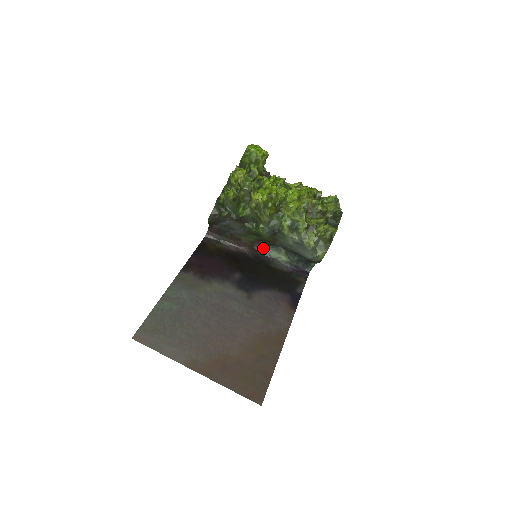
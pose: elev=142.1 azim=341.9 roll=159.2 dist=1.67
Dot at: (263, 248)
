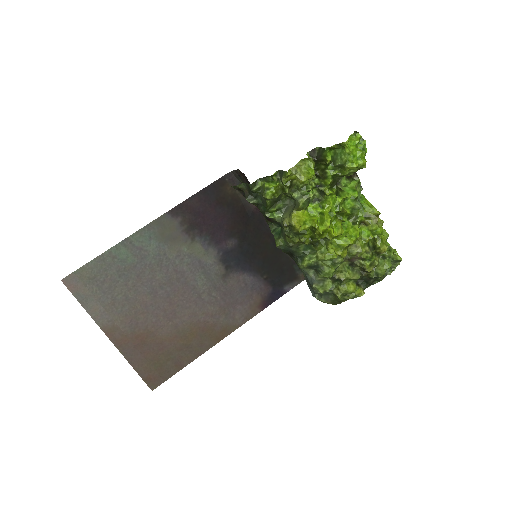
Dot at: occluded
